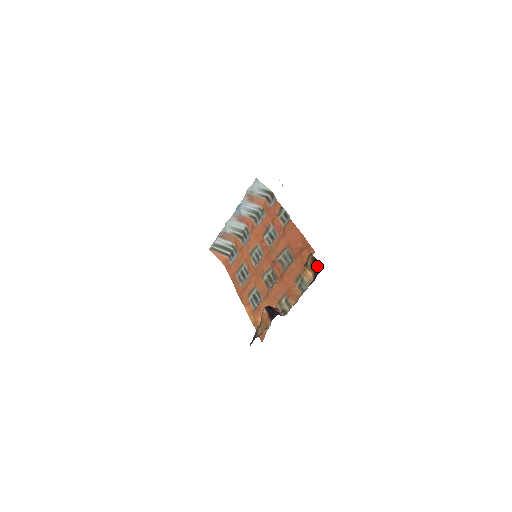
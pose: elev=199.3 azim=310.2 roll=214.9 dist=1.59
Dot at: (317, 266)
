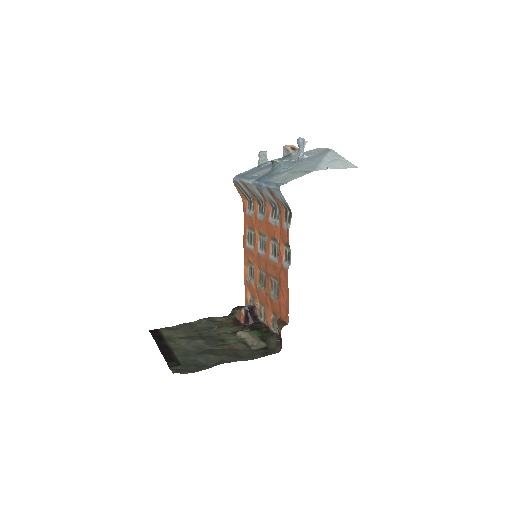
Dot at: (280, 341)
